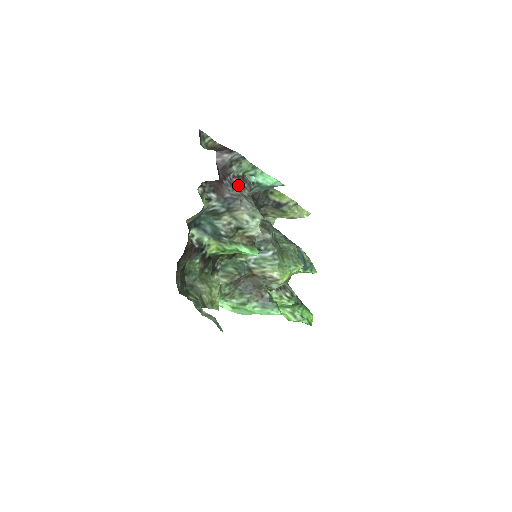
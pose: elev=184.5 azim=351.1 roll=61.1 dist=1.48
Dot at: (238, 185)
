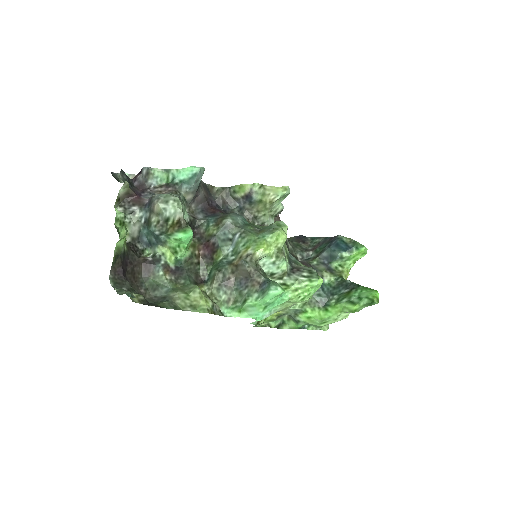
Dot at: (161, 192)
